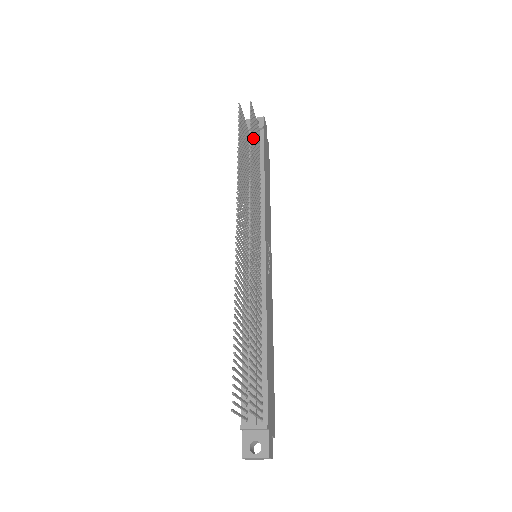
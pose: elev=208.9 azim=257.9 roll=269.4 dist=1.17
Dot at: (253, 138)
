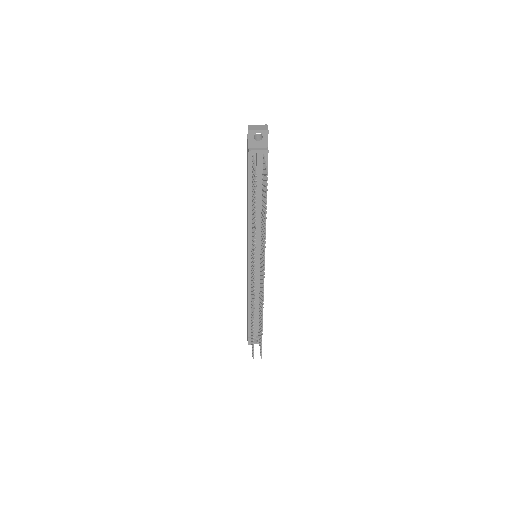
Dot at: (265, 198)
